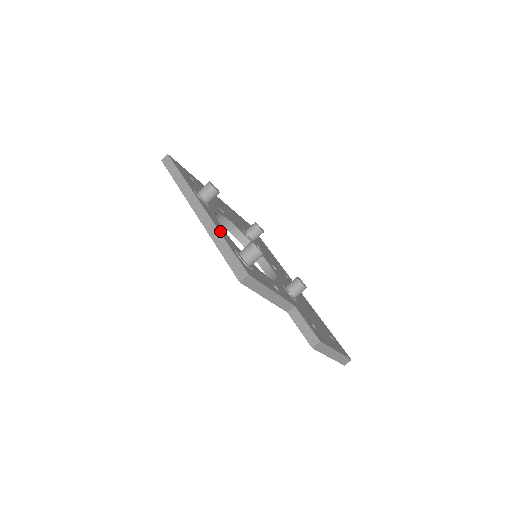
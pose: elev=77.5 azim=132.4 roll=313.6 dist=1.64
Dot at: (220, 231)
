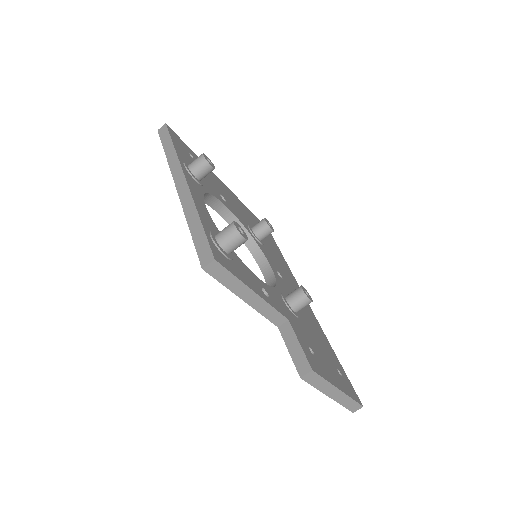
Dot at: (197, 206)
